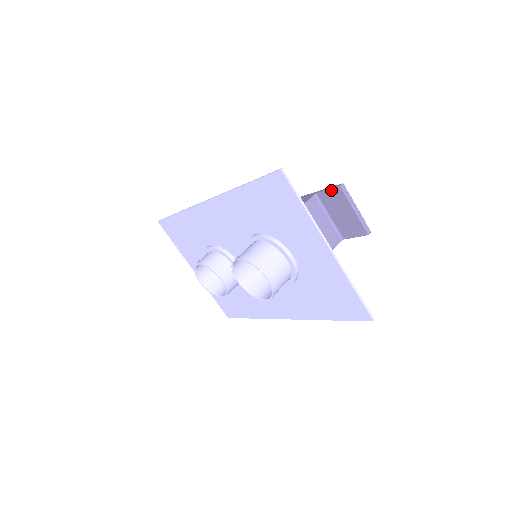
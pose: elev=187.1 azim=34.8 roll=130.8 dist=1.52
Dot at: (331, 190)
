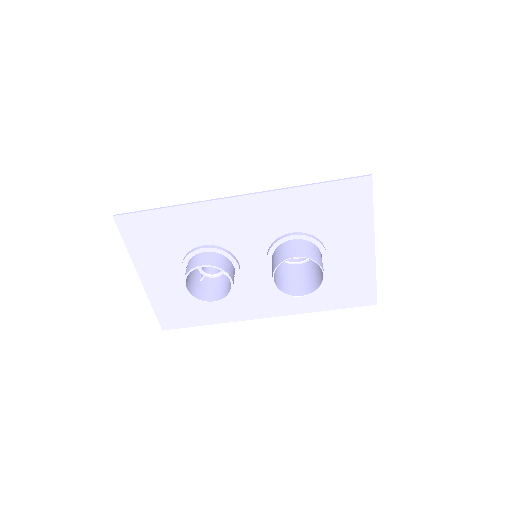
Dot at: occluded
